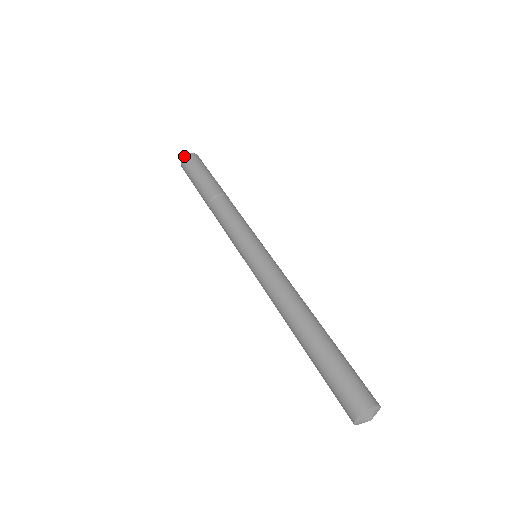
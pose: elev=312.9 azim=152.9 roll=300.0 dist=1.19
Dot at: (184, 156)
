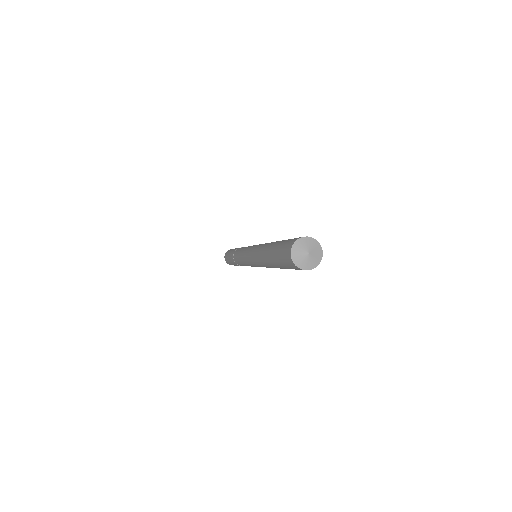
Dot at: occluded
